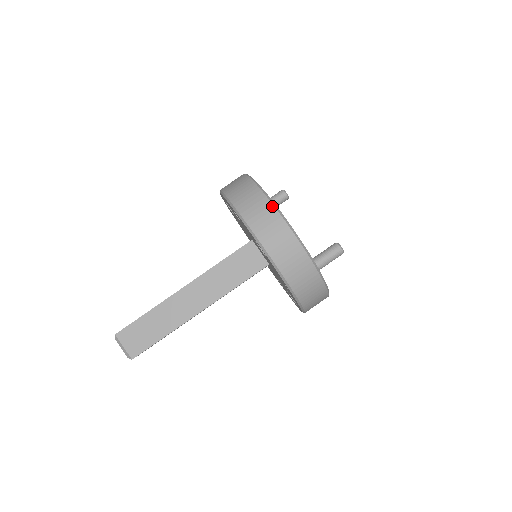
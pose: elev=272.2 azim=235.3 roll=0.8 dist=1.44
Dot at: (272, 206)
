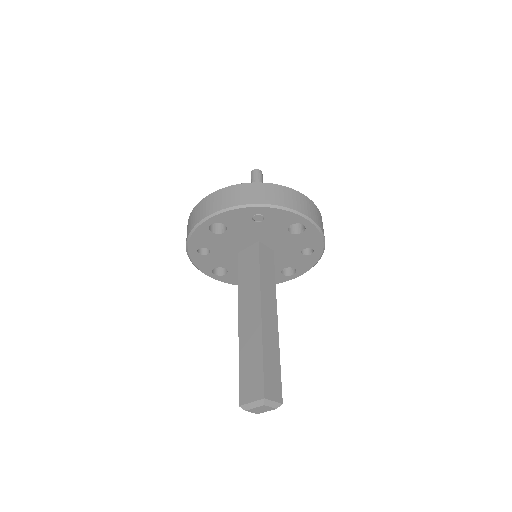
Dot at: (192, 211)
